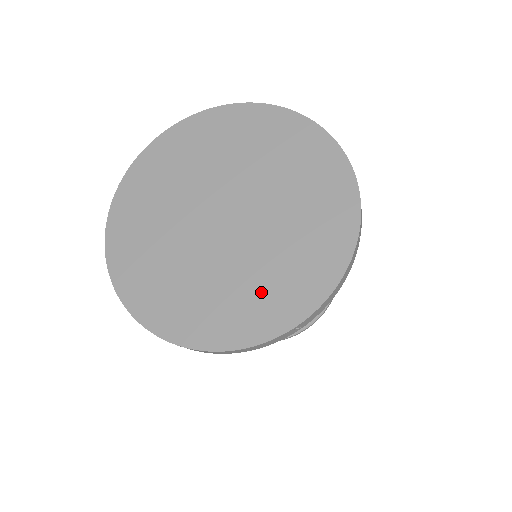
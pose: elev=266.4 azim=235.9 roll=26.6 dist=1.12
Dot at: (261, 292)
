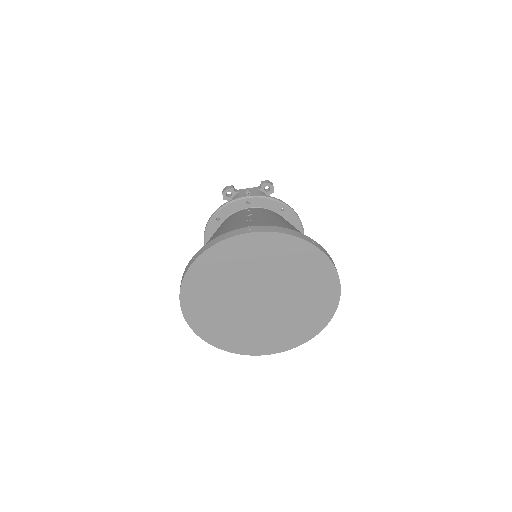
Dot at: (262, 338)
